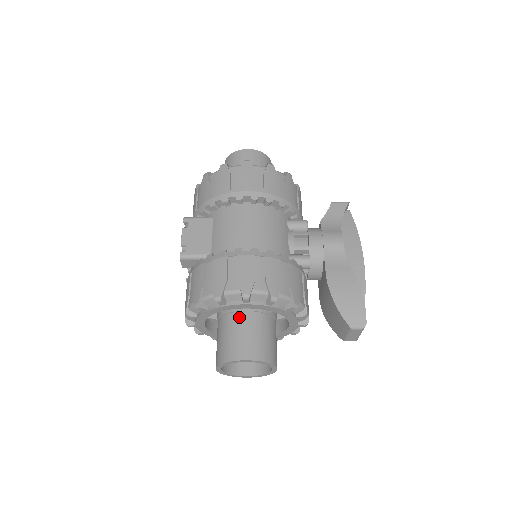
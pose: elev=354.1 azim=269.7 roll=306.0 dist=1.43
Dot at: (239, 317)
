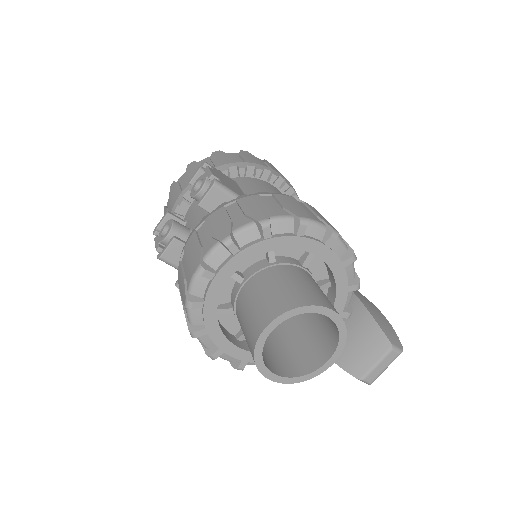
Dot at: (299, 270)
